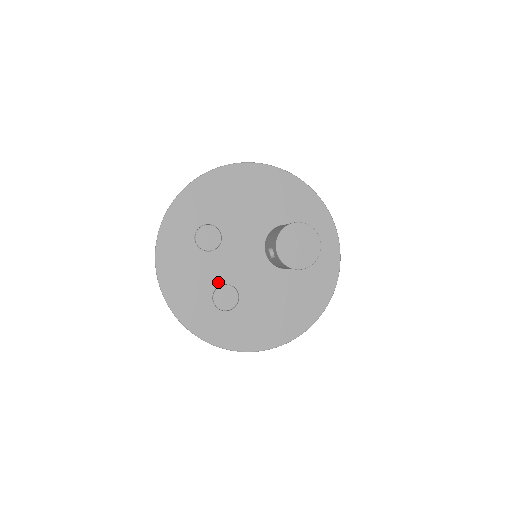
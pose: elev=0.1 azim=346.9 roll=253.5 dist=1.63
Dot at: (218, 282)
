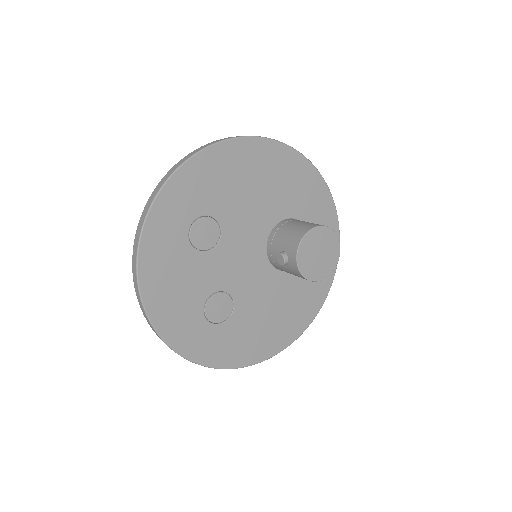
Dot at: (212, 289)
